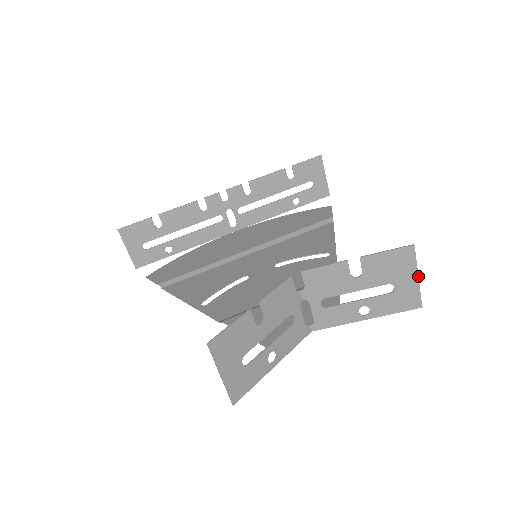
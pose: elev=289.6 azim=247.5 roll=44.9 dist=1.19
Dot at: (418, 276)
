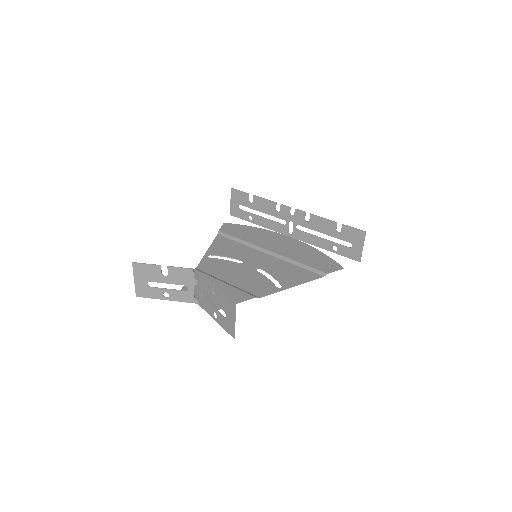
Dot at: (235, 321)
